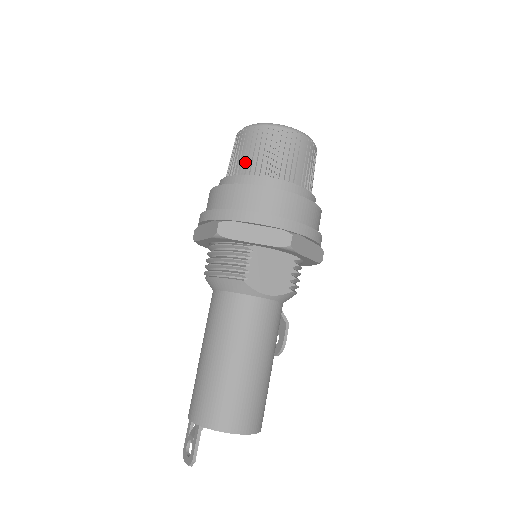
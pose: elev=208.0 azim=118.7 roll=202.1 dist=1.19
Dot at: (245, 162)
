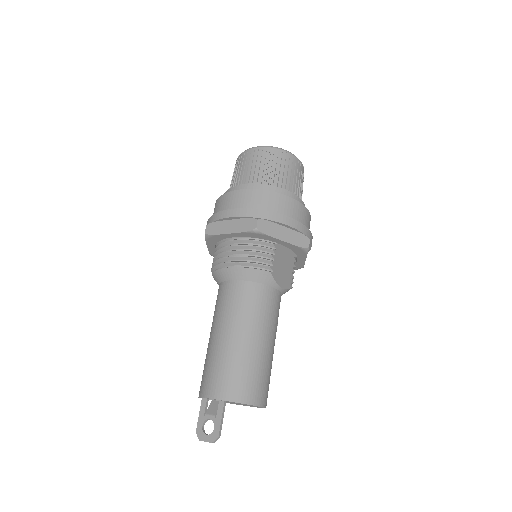
Dot at: (266, 175)
